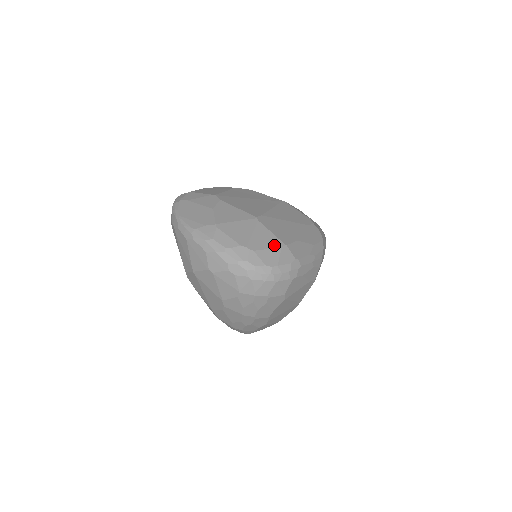
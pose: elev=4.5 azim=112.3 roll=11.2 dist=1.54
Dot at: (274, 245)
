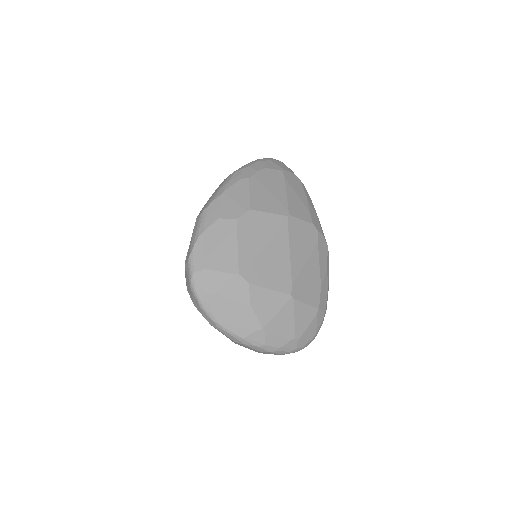
Dot at: (311, 317)
